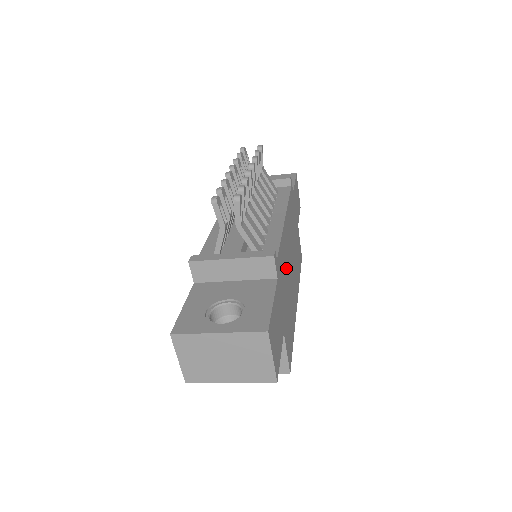
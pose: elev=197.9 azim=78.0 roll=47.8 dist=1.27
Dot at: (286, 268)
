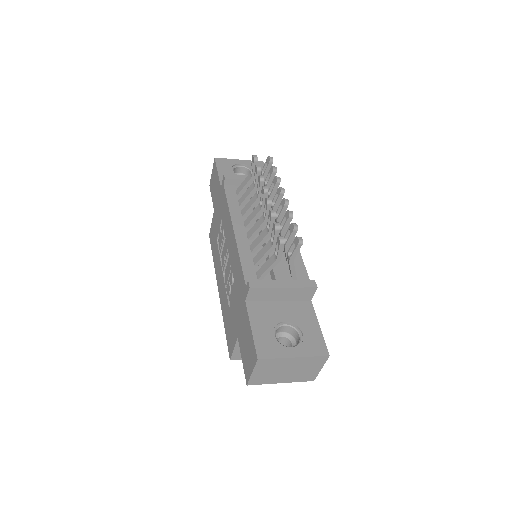
Dot at: occluded
